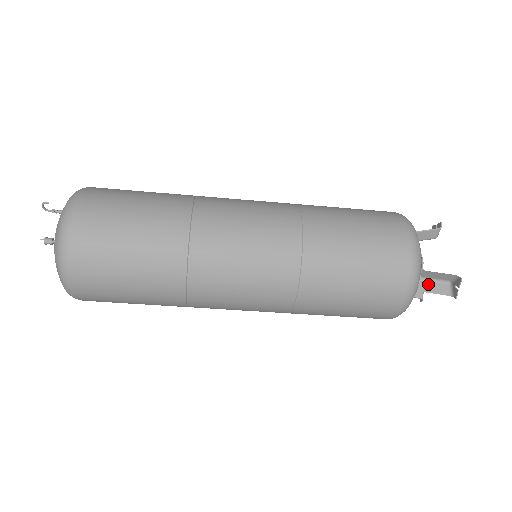
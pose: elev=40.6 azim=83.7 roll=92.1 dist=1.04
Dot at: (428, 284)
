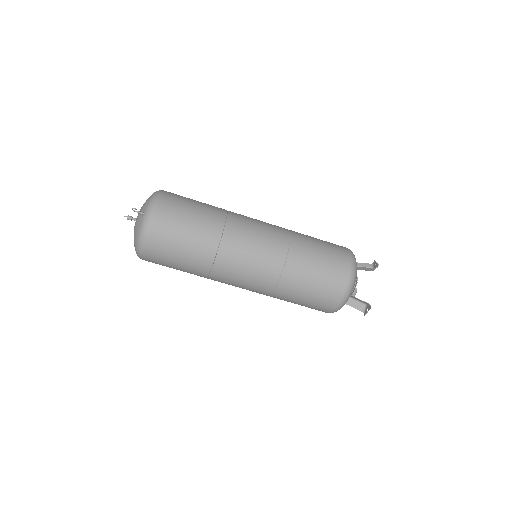
Dot at: (353, 302)
